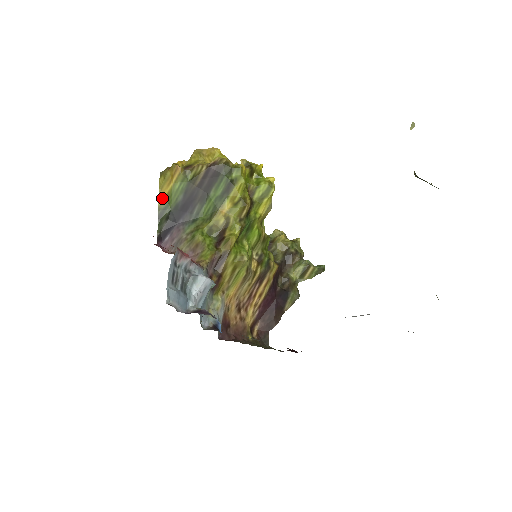
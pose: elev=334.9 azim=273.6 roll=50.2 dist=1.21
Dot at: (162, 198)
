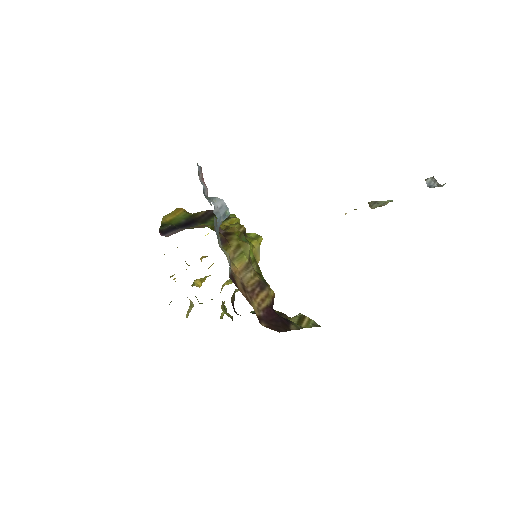
Dot at: (165, 221)
